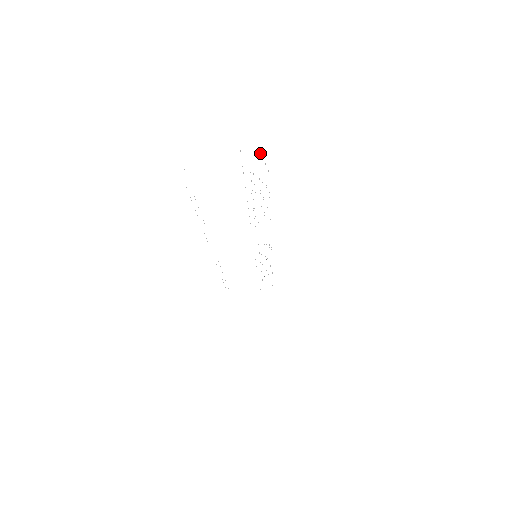
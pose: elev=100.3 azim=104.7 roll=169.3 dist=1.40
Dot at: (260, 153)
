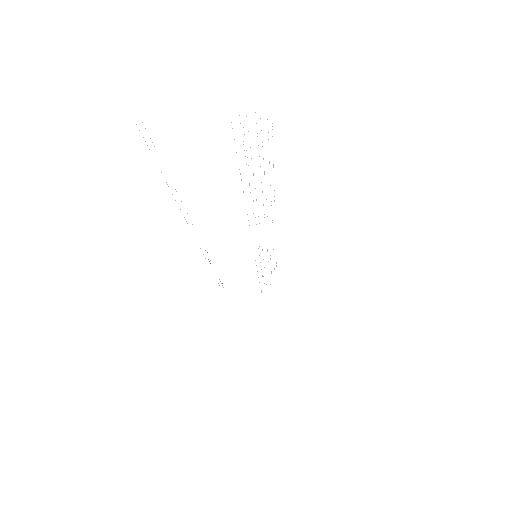
Dot at: occluded
